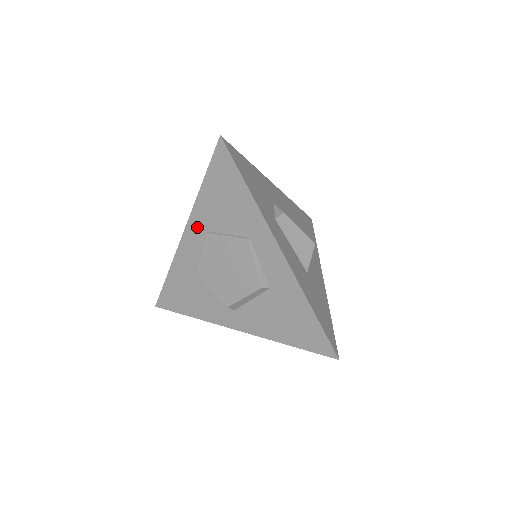
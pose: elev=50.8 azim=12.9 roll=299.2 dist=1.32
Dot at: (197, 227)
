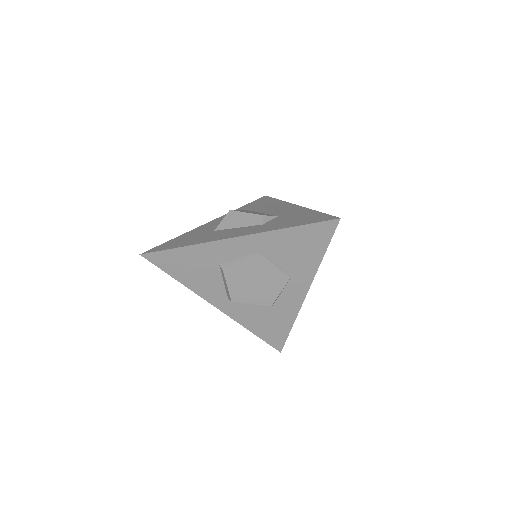
Dot at: (253, 244)
